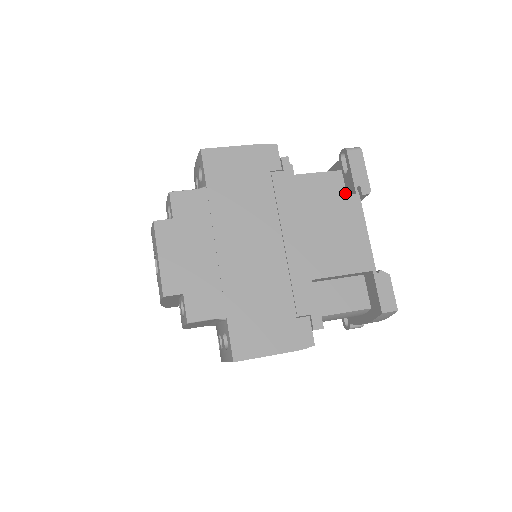
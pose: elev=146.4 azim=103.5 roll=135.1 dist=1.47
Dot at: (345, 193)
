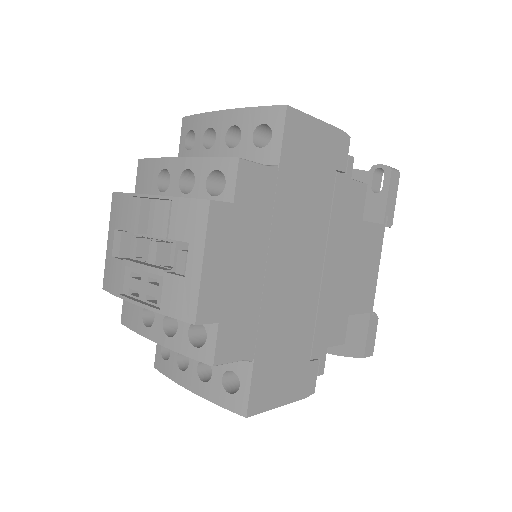
Dot at: (363, 212)
